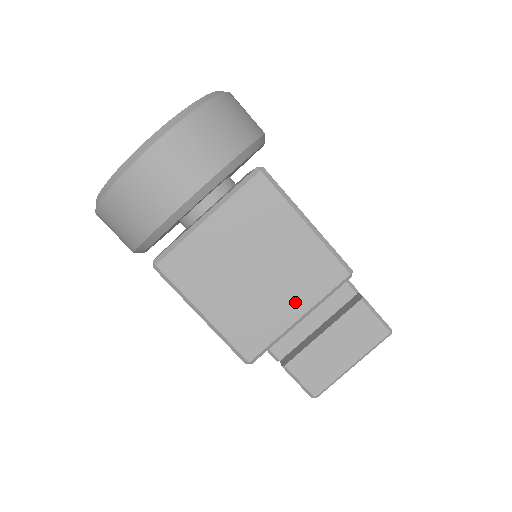
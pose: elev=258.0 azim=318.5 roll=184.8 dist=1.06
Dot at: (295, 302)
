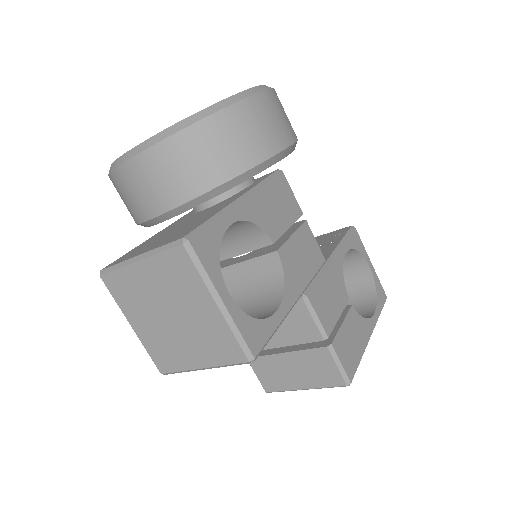
Dot at: (200, 356)
